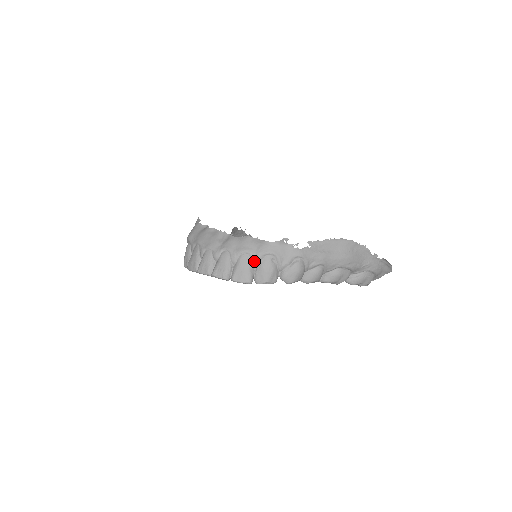
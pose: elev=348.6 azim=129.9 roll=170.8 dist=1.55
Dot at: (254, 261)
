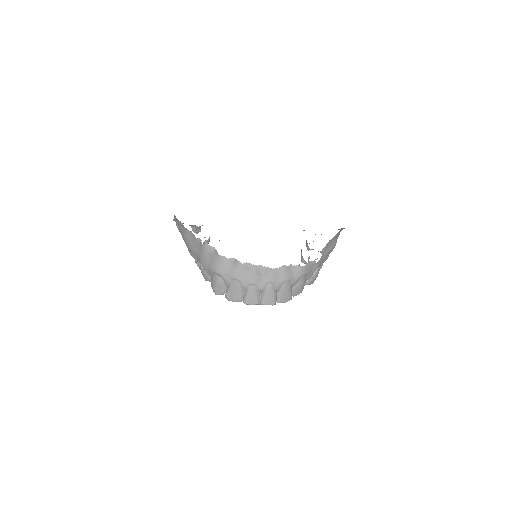
Dot at: (293, 284)
